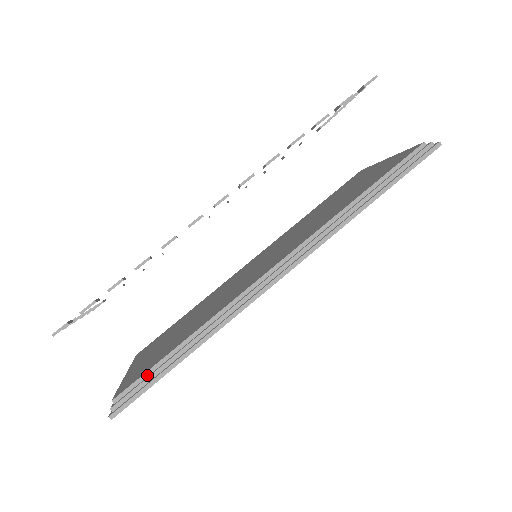
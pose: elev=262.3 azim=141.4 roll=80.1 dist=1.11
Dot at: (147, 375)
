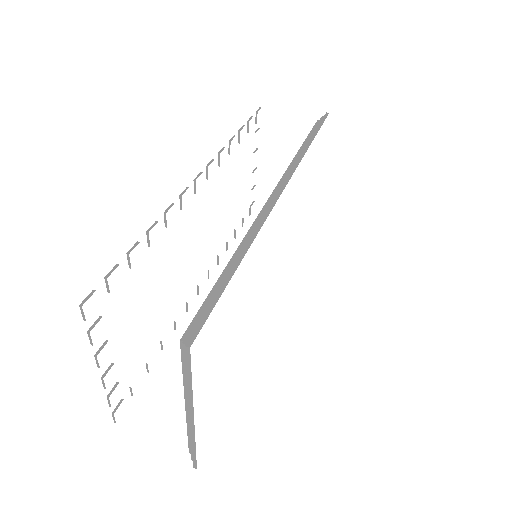
Dot at: (207, 302)
